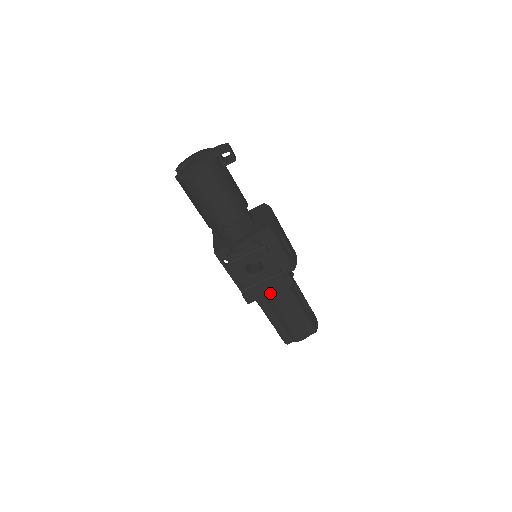
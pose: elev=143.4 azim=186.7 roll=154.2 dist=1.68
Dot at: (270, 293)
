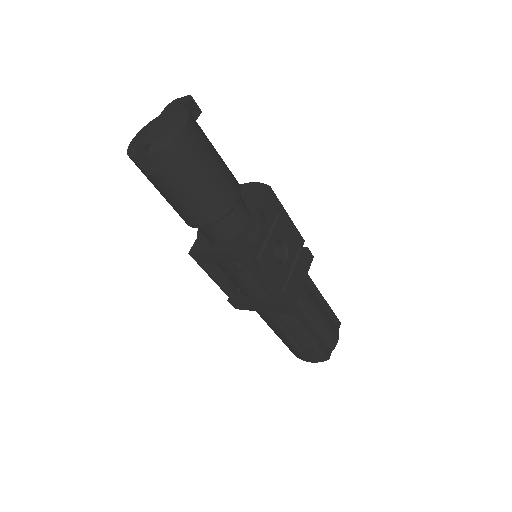
Dot at: (302, 284)
